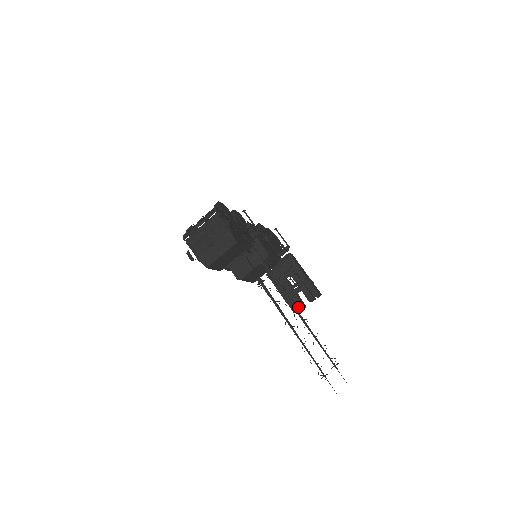
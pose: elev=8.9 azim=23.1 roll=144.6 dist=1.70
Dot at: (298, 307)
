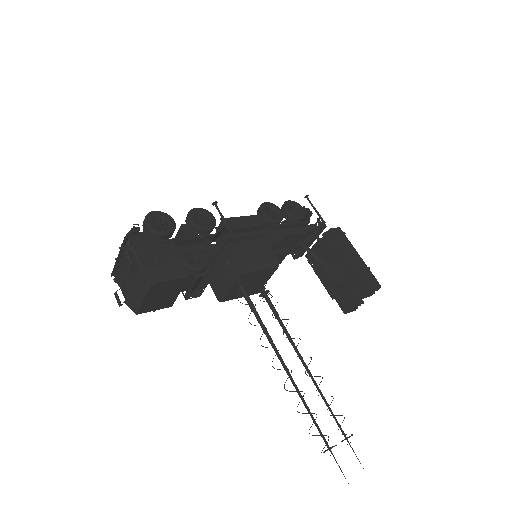
Dot at: (348, 306)
